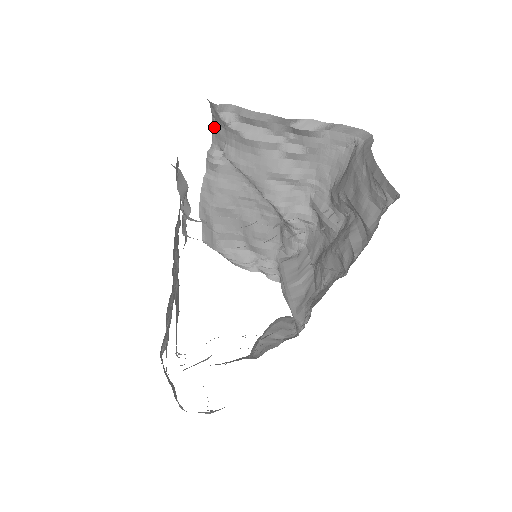
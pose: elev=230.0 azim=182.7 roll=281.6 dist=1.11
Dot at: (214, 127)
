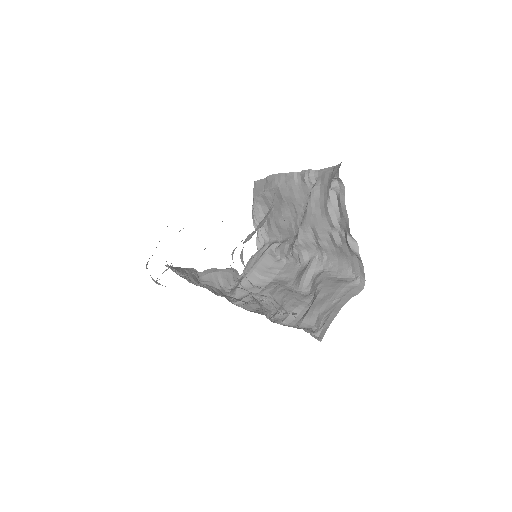
Dot at: (328, 171)
